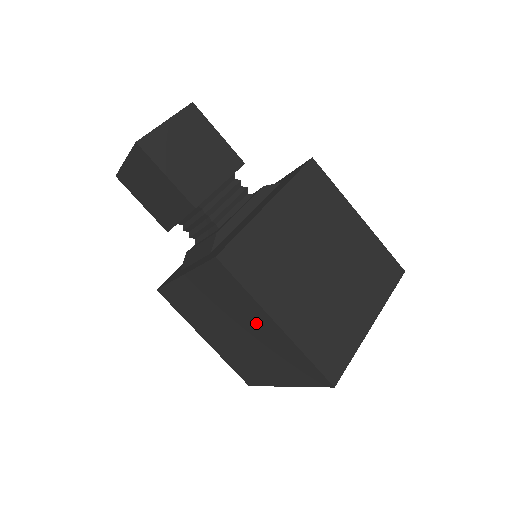
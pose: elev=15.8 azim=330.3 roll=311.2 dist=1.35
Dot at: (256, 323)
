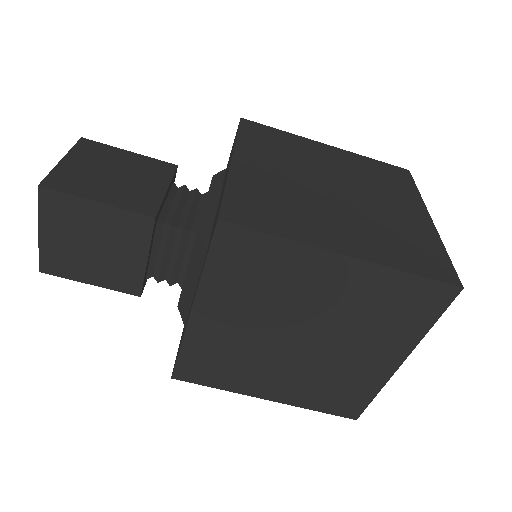
Dot at: (318, 286)
